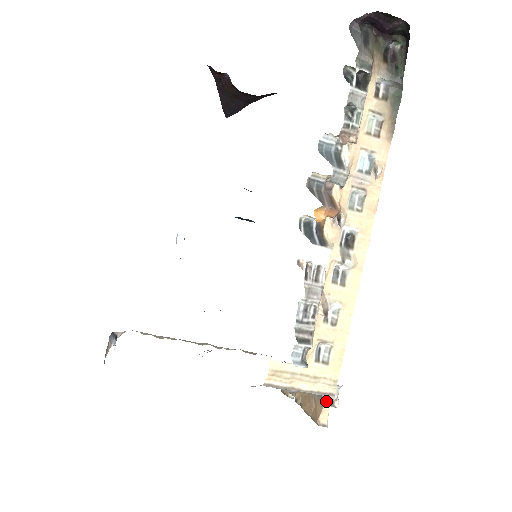
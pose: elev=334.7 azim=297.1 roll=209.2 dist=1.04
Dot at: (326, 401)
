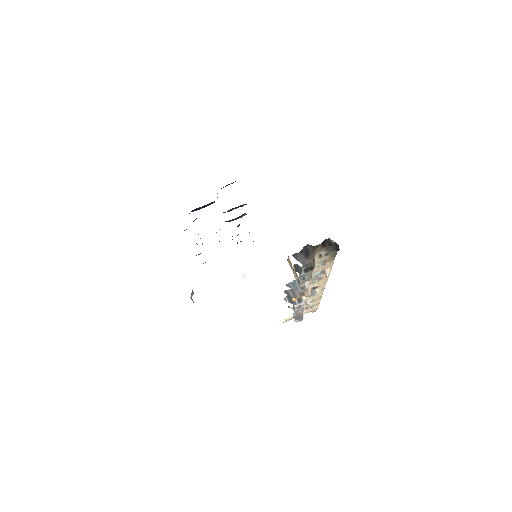
Dot at: occluded
